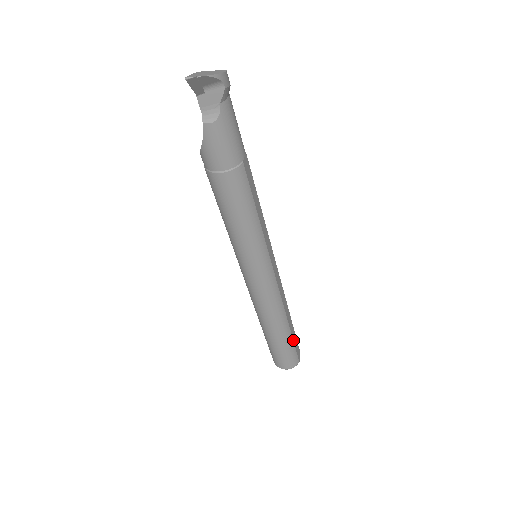
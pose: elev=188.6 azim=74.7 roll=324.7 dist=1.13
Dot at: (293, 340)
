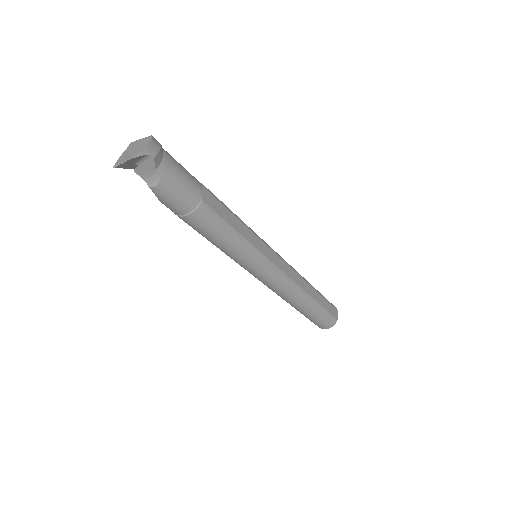
Dot at: (323, 307)
